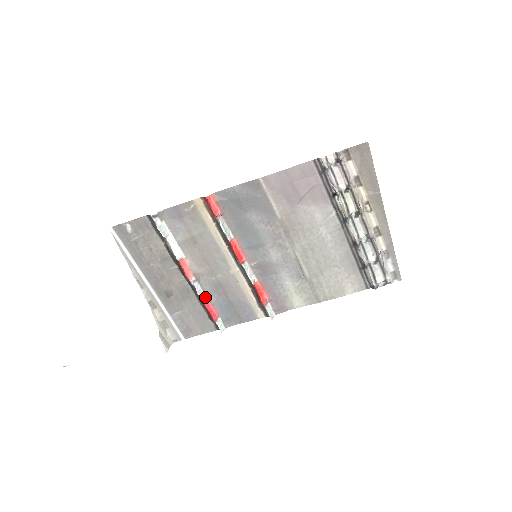
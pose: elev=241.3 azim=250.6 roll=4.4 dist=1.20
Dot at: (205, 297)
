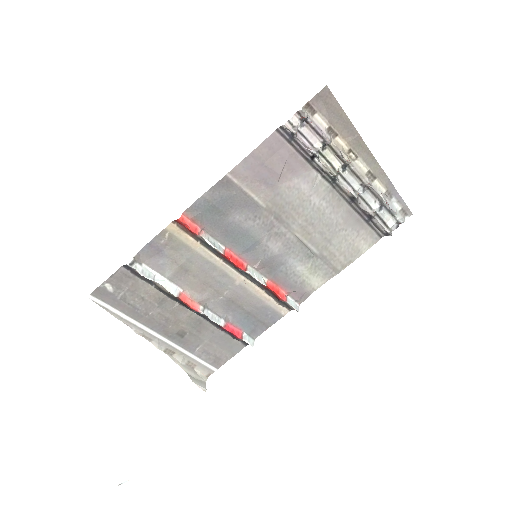
Dot at: (221, 320)
